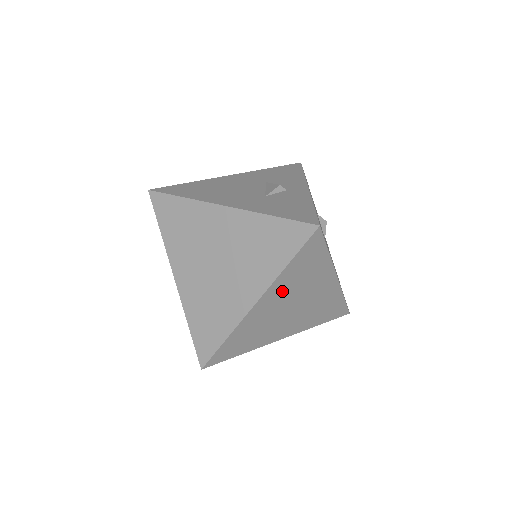
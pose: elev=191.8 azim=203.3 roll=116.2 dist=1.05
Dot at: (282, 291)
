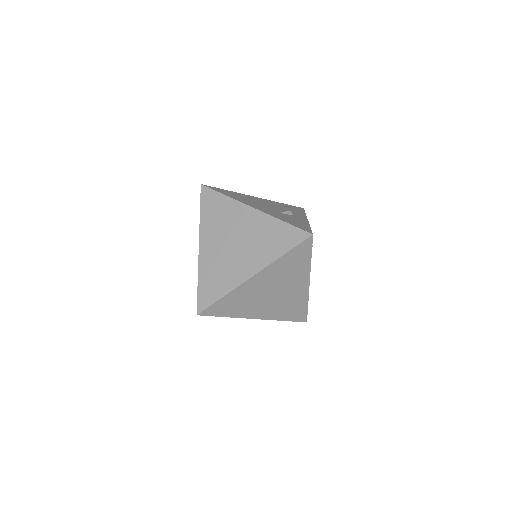
Dot at: (273, 275)
